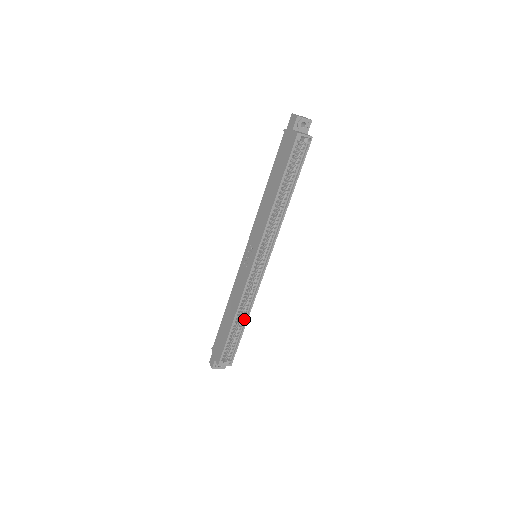
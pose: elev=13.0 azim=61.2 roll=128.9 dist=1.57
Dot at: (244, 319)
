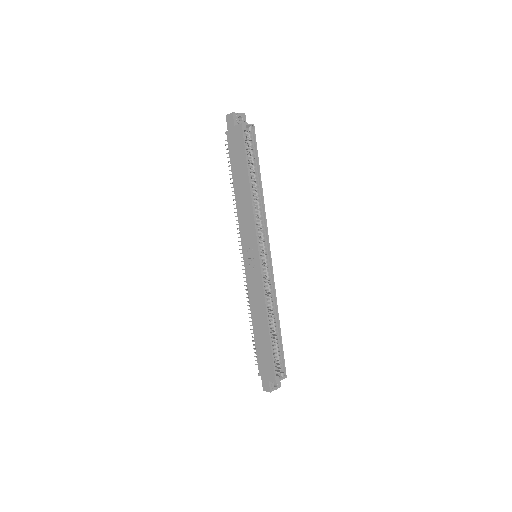
Dot at: (276, 321)
